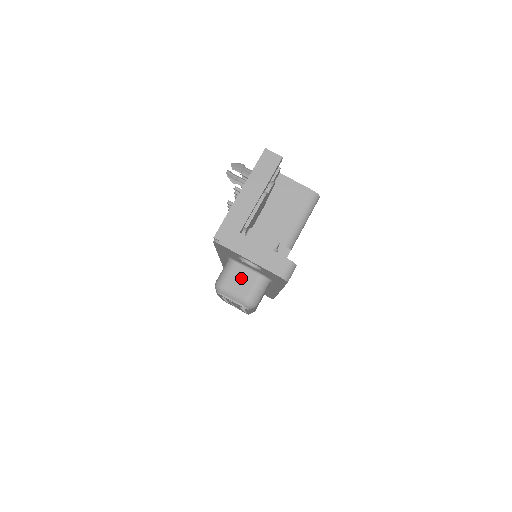
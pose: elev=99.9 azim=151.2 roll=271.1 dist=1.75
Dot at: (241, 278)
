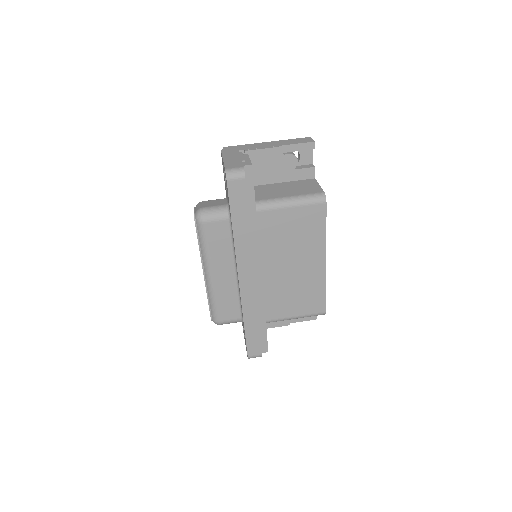
Dot at: (216, 202)
